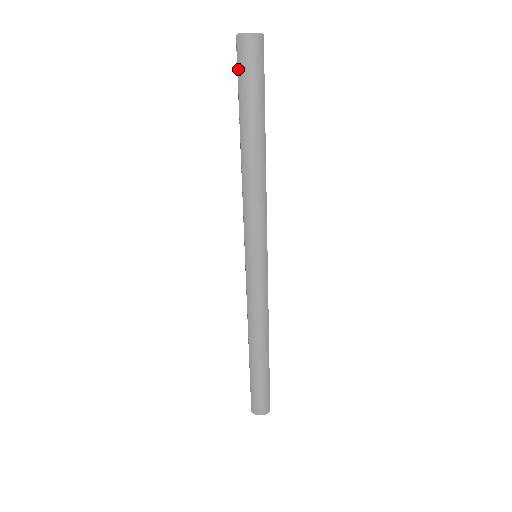
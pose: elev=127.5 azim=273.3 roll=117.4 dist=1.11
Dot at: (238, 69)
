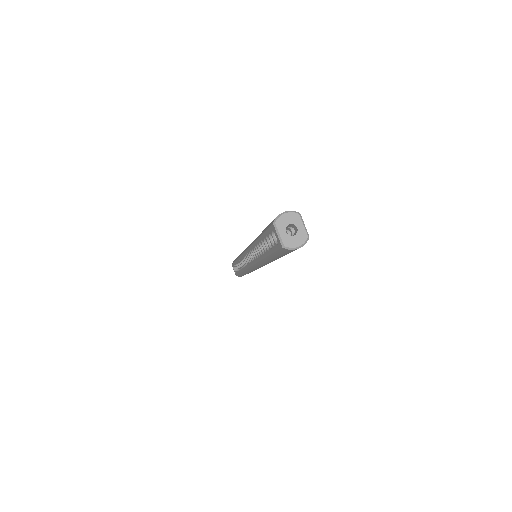
Dot at: (277, 252)
